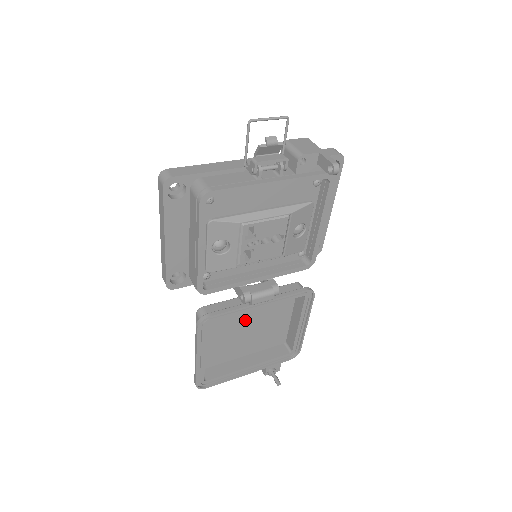
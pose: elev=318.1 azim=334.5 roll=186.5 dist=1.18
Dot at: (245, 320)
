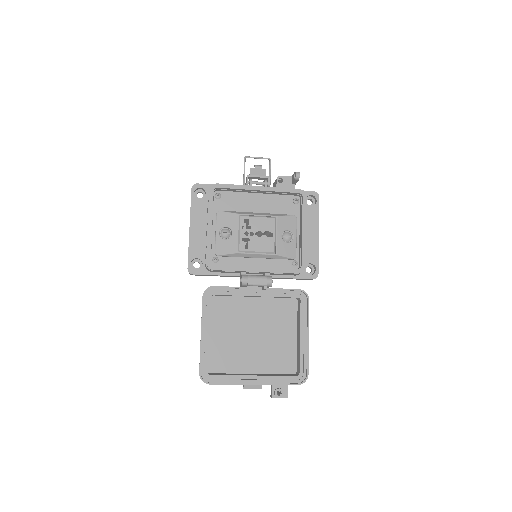
Dot at: (250, 322)
